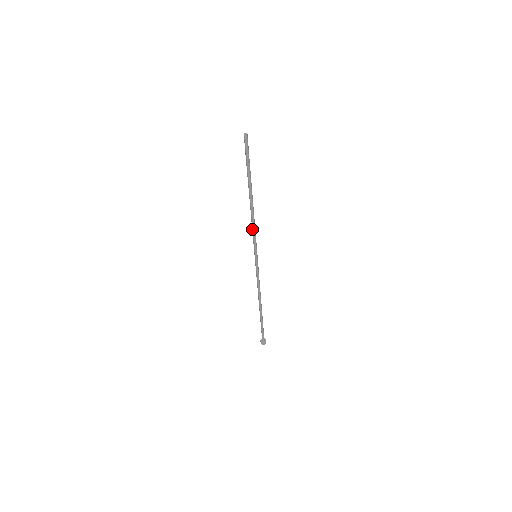
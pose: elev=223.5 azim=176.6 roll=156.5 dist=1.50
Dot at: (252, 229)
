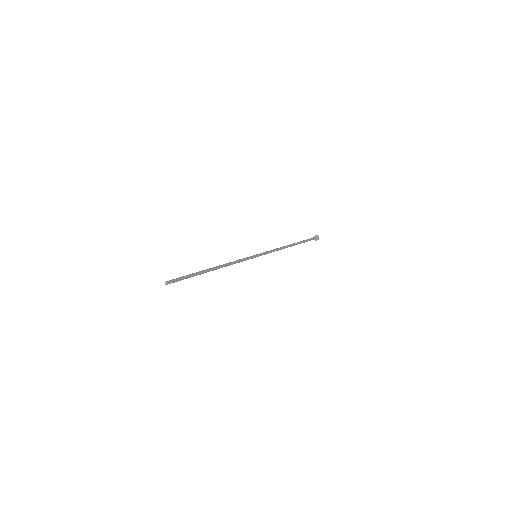
Dot at: (235, 262)
